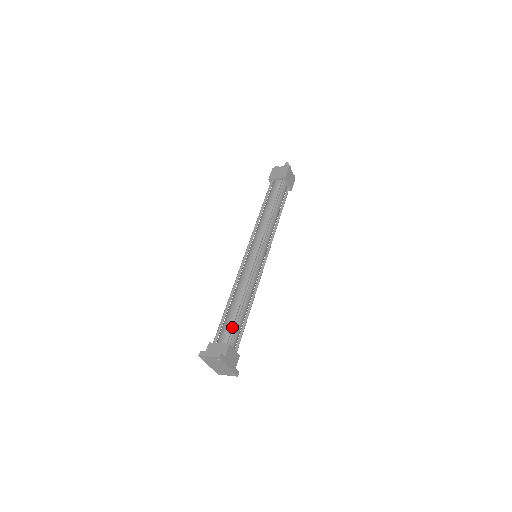
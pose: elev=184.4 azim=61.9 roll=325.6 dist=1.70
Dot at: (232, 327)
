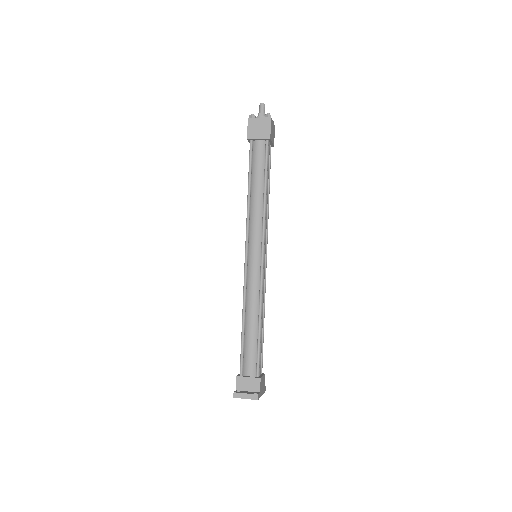
Dot at: (257, 357)
